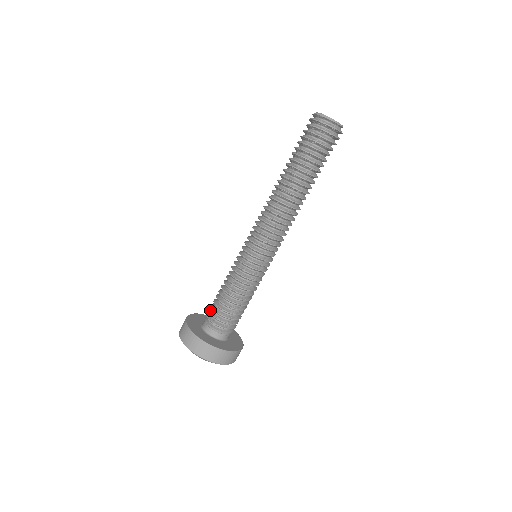
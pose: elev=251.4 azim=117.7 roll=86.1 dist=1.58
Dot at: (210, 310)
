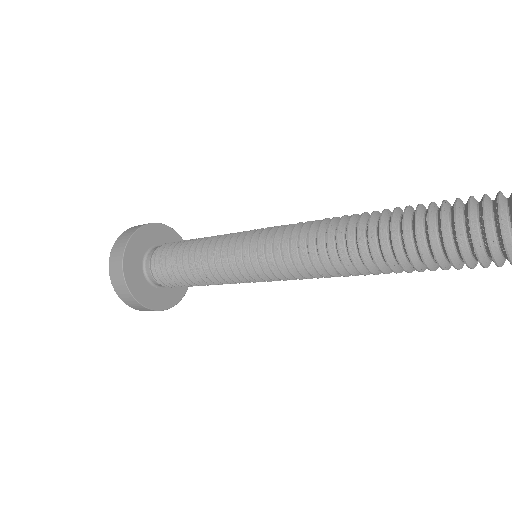
Dot at: (167, 247)
